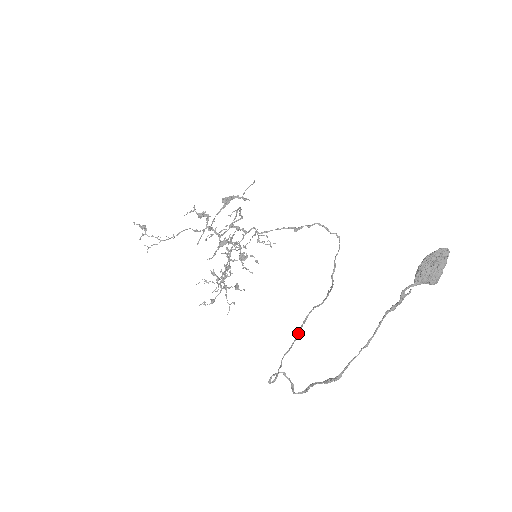
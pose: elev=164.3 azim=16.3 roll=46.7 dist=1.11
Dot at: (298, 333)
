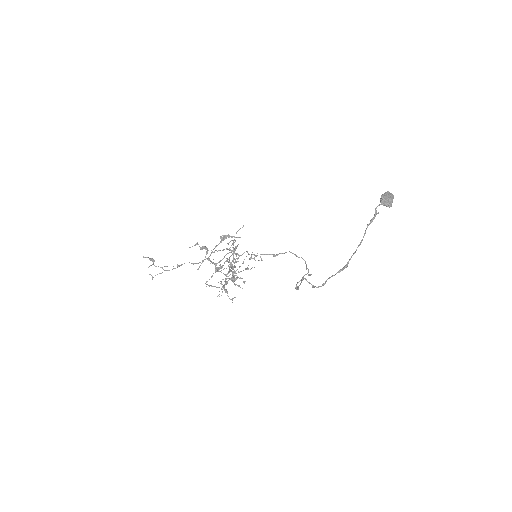
Dot at: (302, 280)
